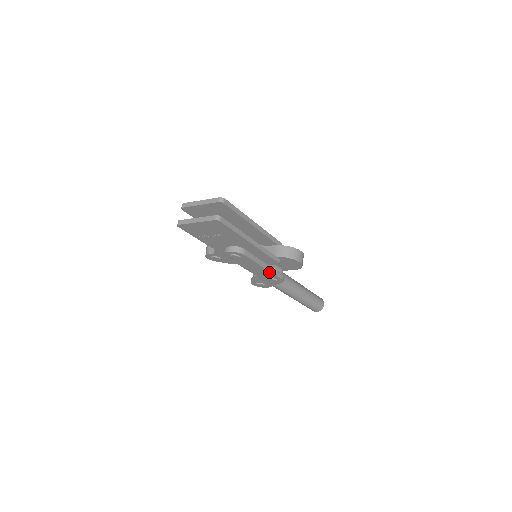
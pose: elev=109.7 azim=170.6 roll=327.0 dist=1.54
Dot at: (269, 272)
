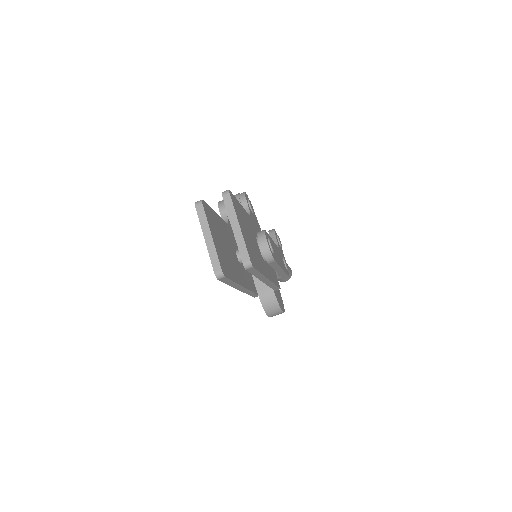
Dot at: occluded
